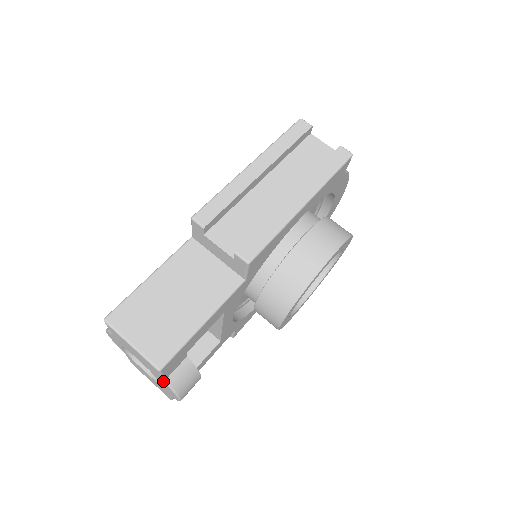
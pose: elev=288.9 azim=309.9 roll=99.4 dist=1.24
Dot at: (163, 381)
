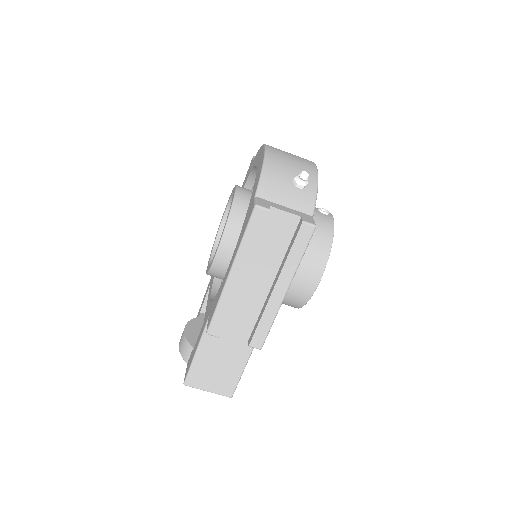
Dot at: occluded
